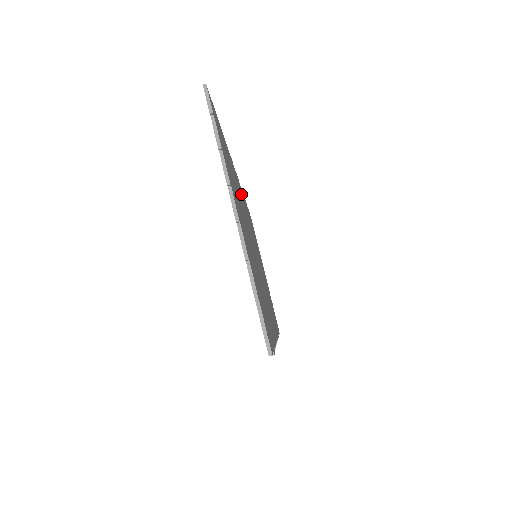
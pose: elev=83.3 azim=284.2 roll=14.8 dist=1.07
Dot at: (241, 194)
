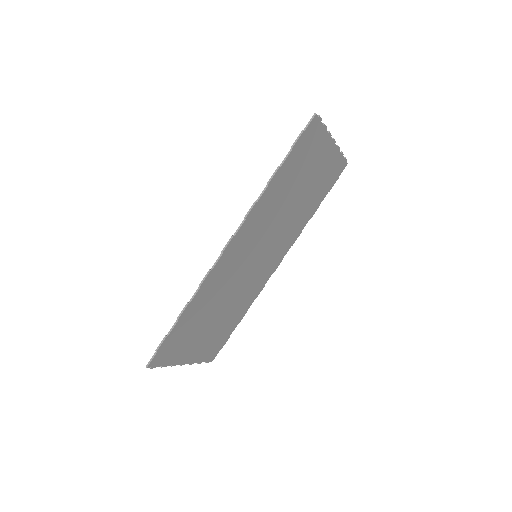
Dot at: (278, 255)
